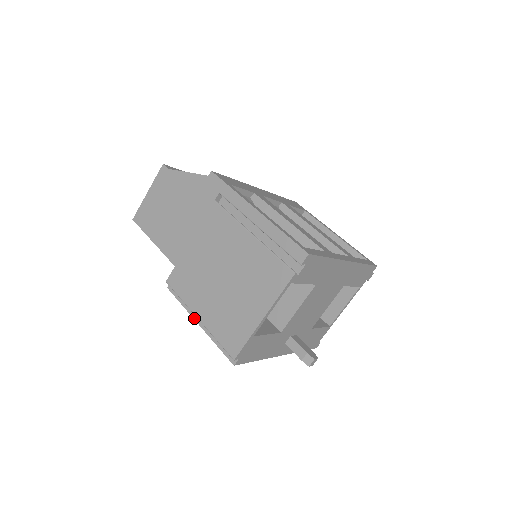
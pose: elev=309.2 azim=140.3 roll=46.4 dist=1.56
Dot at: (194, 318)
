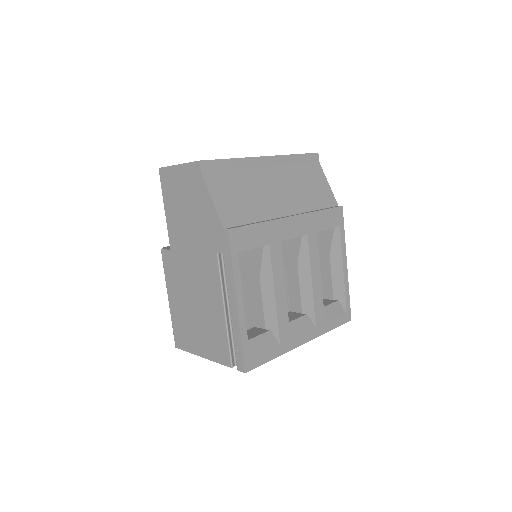
Dot at: occluded
